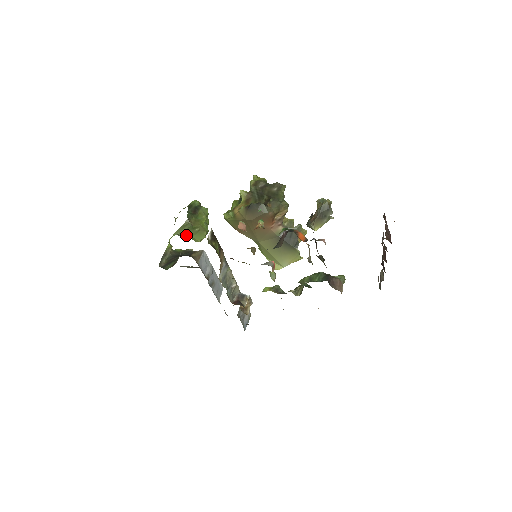
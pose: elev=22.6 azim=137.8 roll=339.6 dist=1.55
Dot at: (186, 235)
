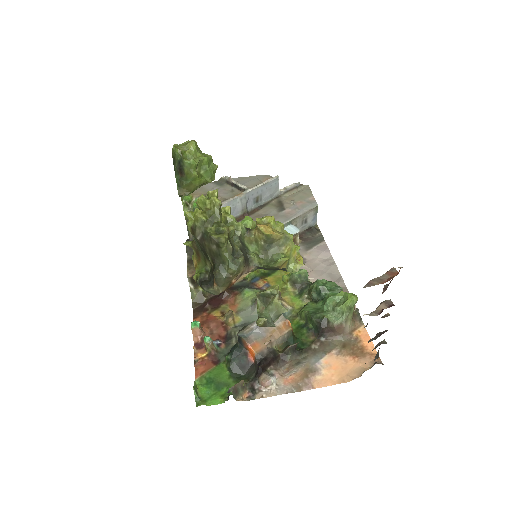
Dot at: occluded
